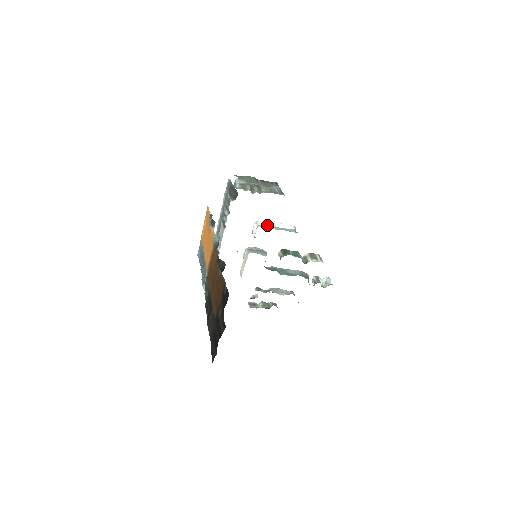
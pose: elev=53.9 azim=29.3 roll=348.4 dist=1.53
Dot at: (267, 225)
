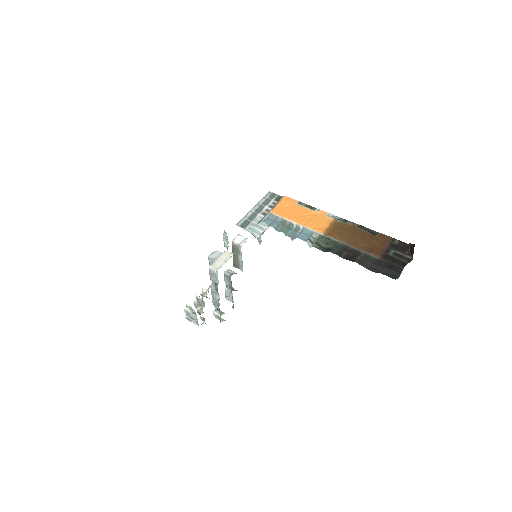
Dot at: occluded
